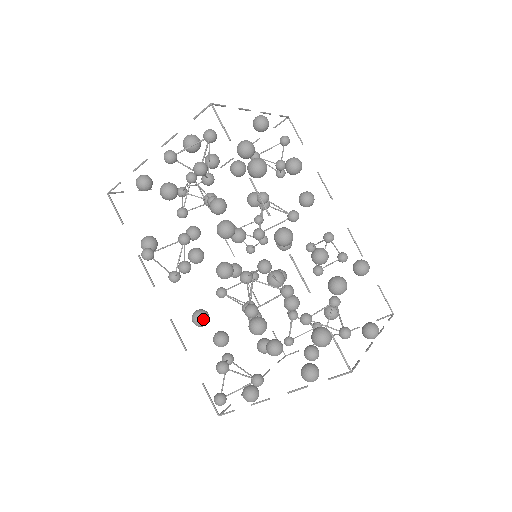
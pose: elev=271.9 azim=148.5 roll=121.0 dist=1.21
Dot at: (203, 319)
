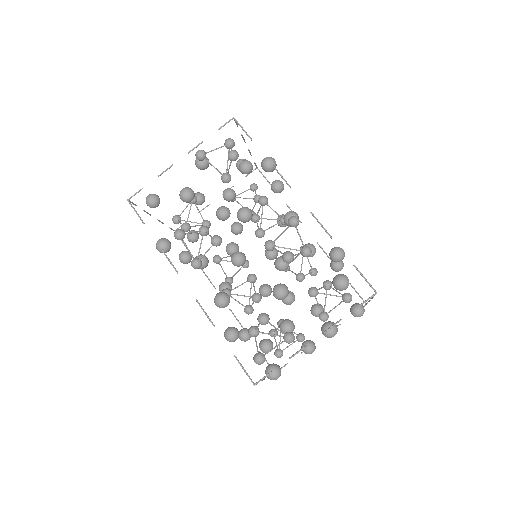
Dot at: (227, 297)
